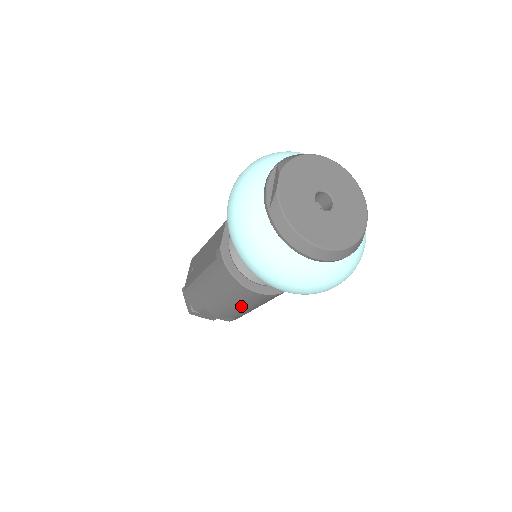
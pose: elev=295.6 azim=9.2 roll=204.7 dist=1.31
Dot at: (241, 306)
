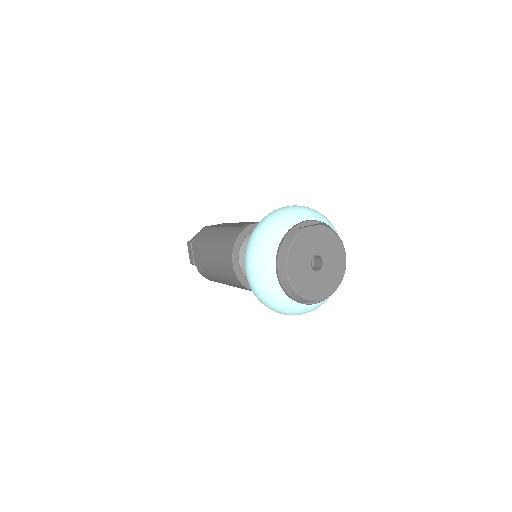
Dot at: (216, 264)
